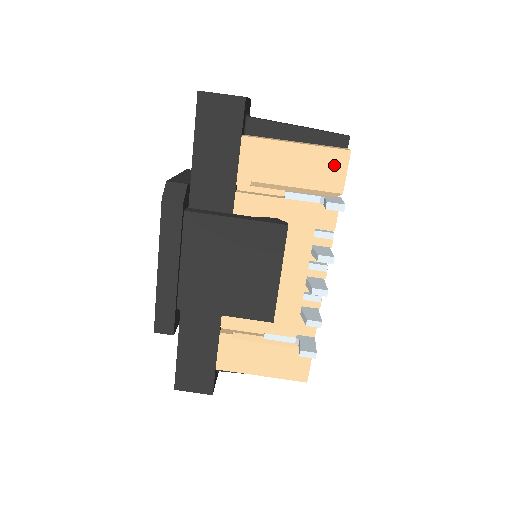
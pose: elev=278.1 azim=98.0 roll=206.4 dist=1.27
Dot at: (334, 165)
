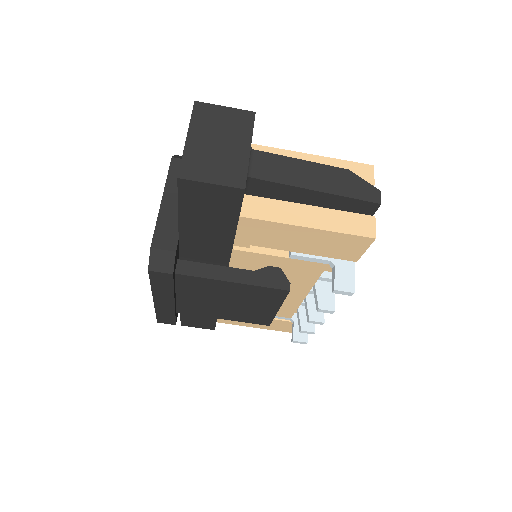
Dot at: (352, 245)
